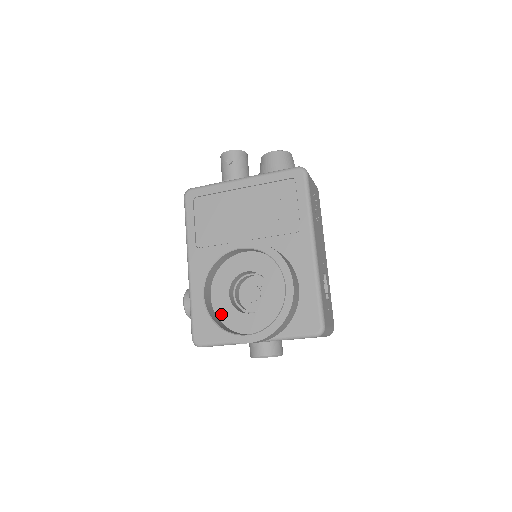
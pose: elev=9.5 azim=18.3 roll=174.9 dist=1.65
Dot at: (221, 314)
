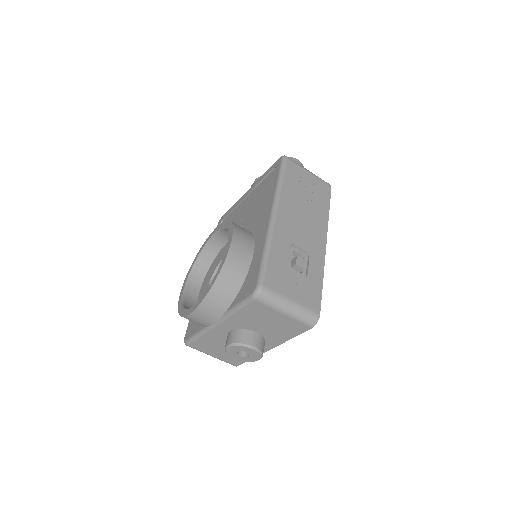
Dot at: occluded
